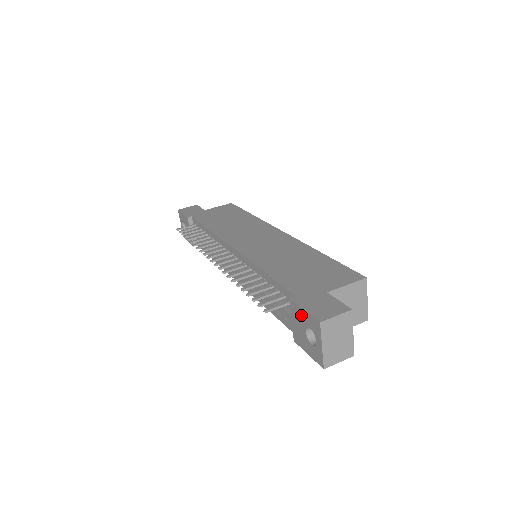
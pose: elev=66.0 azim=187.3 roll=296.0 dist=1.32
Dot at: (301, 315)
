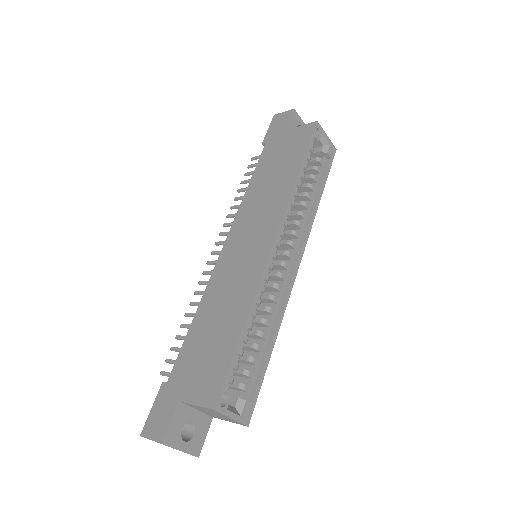
Dot at: occluded
